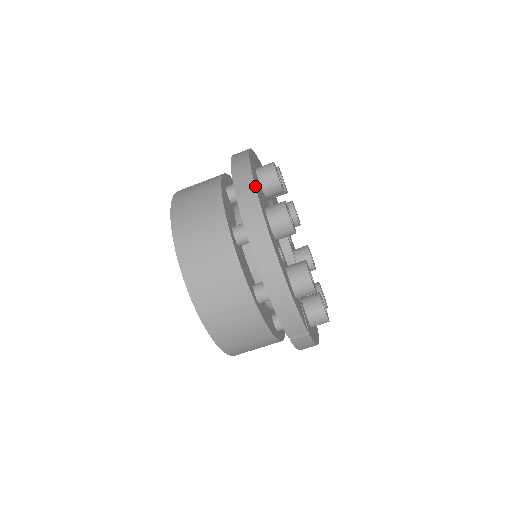
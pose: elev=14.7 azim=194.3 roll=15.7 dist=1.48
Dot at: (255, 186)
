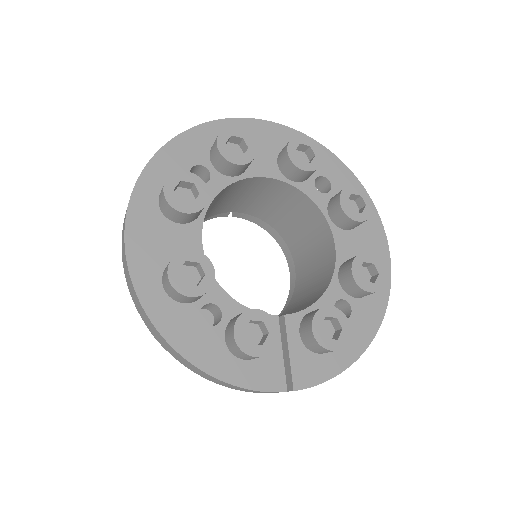
Dot at: (127, 262)
